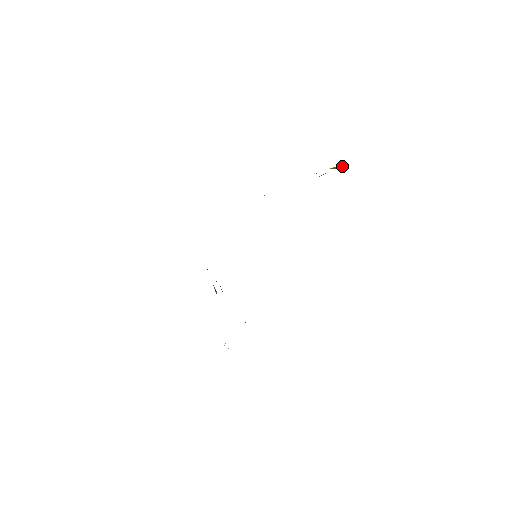
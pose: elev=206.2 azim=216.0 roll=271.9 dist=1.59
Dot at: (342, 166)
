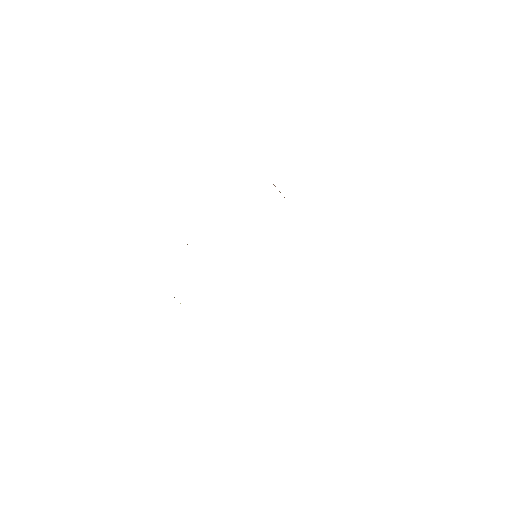
Dot at: occluded
